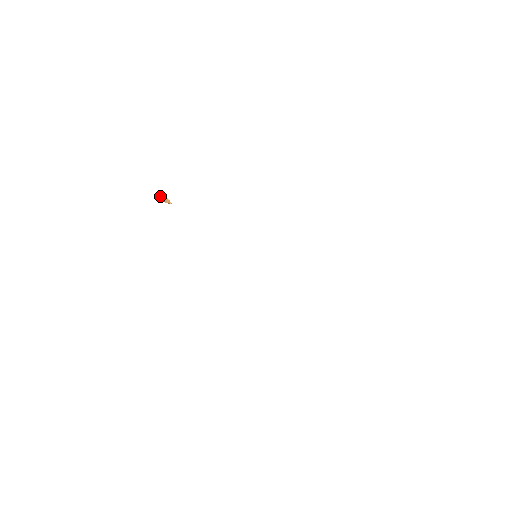
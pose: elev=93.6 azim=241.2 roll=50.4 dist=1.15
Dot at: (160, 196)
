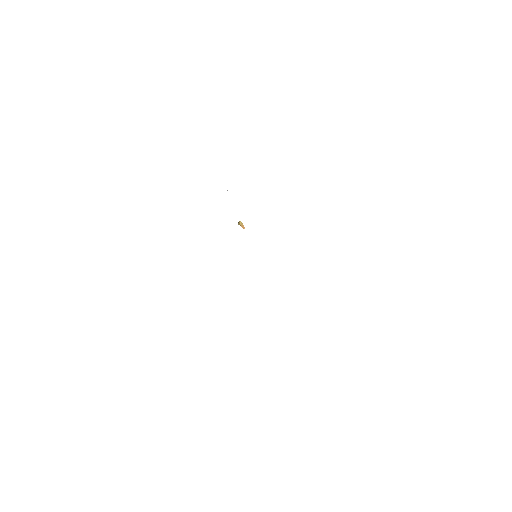
Dot at: (240, 222)
